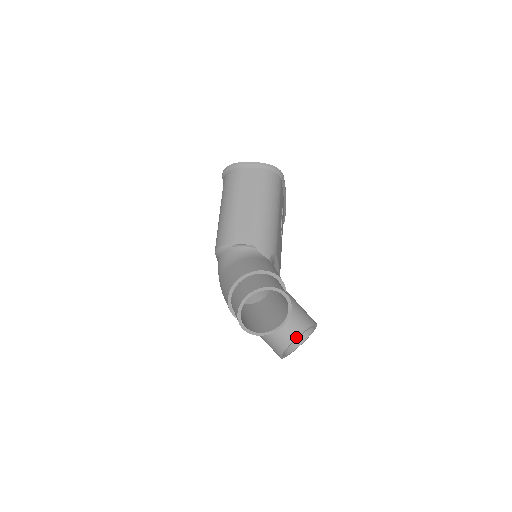
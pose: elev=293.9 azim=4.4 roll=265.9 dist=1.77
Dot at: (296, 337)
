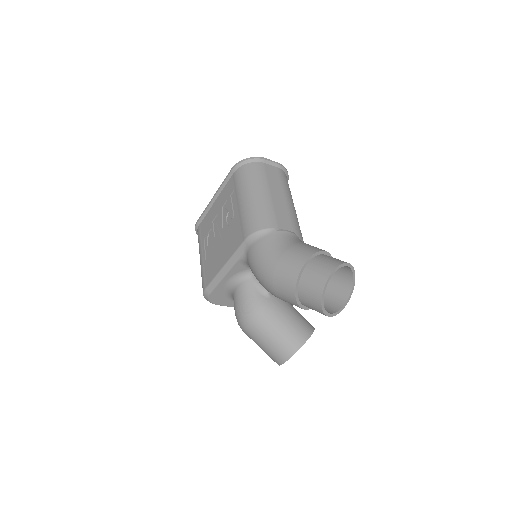
Dot at: (309, 337)
